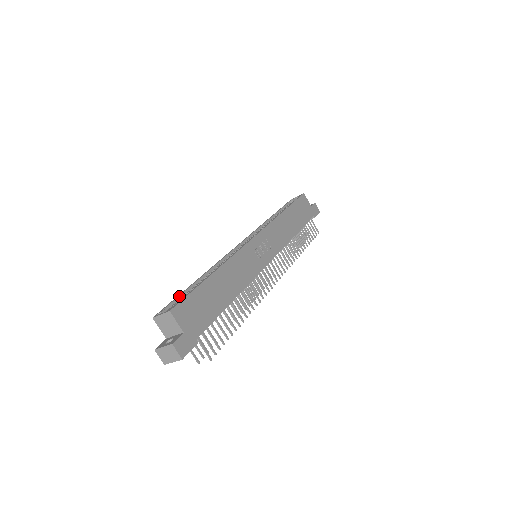
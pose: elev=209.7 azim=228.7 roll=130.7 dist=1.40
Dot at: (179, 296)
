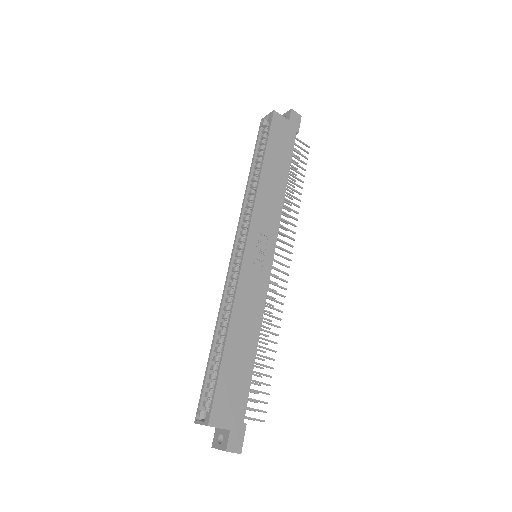
Dot at: (205, 379)
